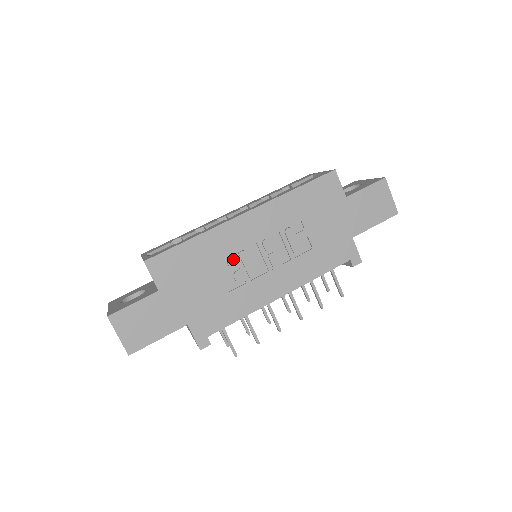
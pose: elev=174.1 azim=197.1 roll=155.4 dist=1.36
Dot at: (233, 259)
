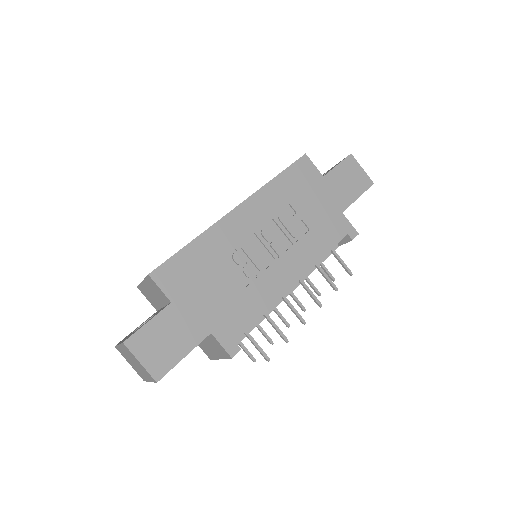
Dot at: (238, 254)
